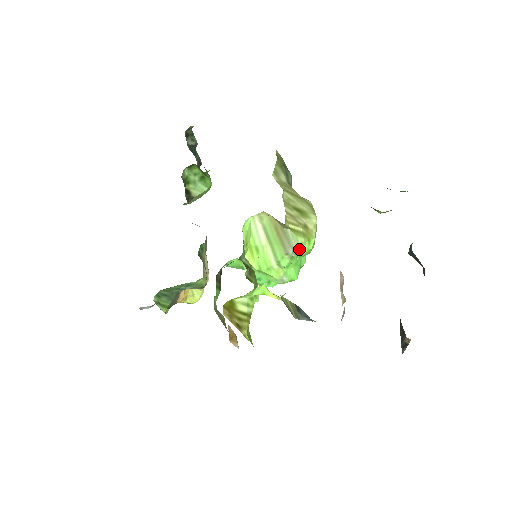
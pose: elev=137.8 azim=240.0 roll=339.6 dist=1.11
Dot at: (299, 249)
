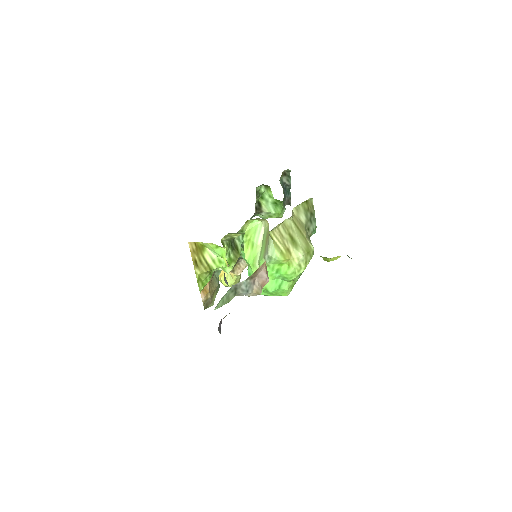
Dot at: (273, 259)
